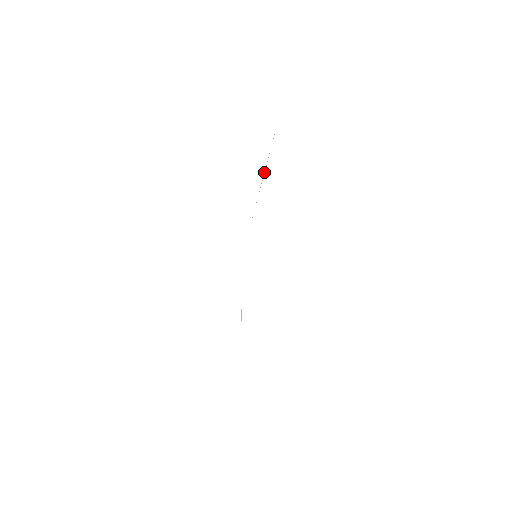
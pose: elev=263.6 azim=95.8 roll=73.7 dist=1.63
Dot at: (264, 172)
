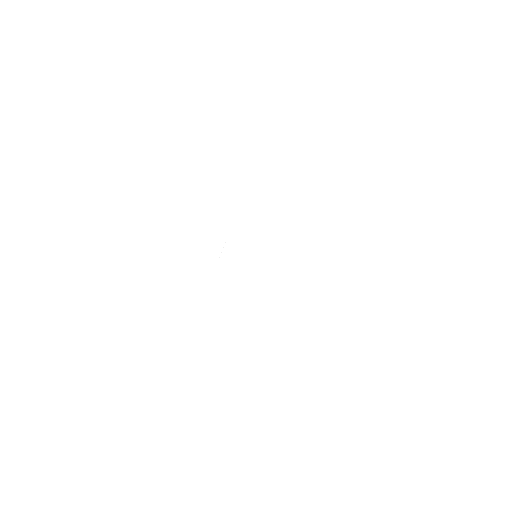
Dot at: occluded
